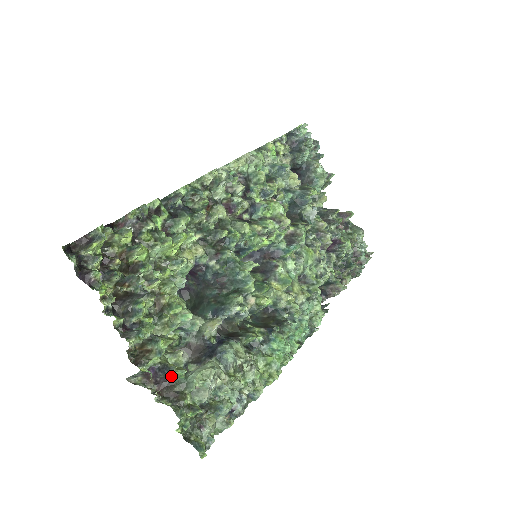
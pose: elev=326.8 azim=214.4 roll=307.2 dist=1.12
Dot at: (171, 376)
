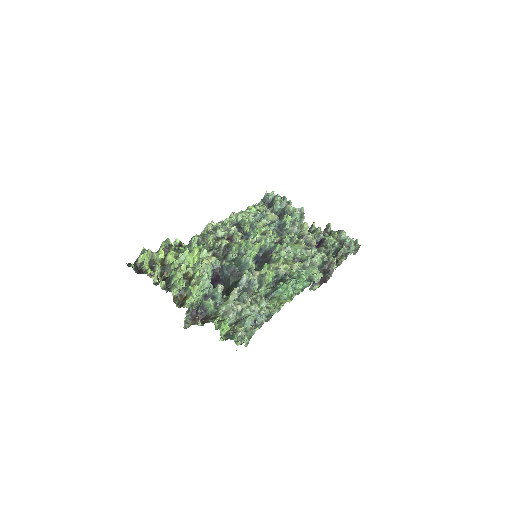
Dot at: (205, 309)
